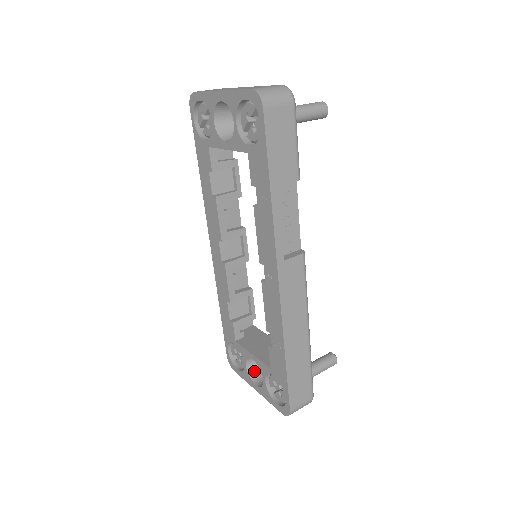
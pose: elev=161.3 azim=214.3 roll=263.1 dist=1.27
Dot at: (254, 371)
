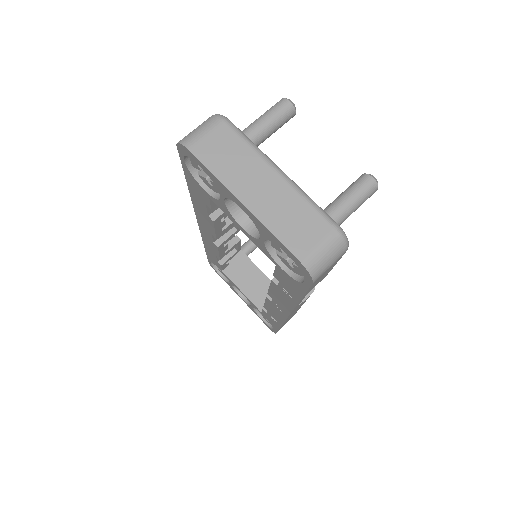
Dot at: occluded
